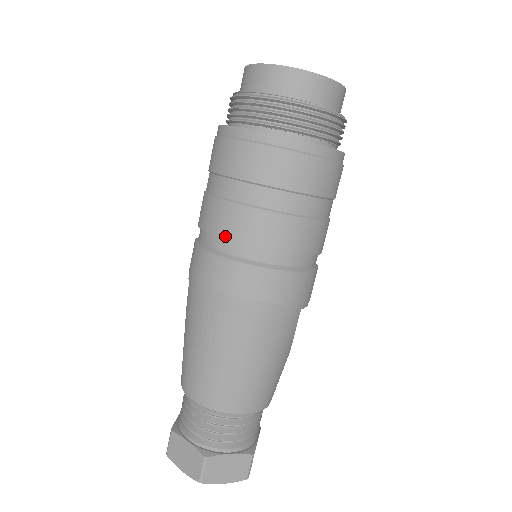
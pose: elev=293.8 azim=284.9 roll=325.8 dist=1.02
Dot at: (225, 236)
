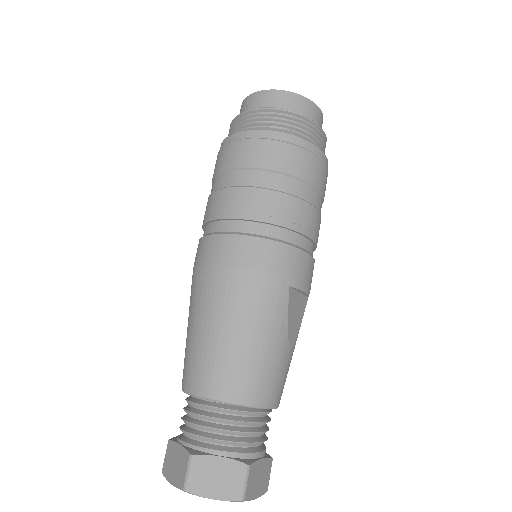
Dot at: (213, 217)
